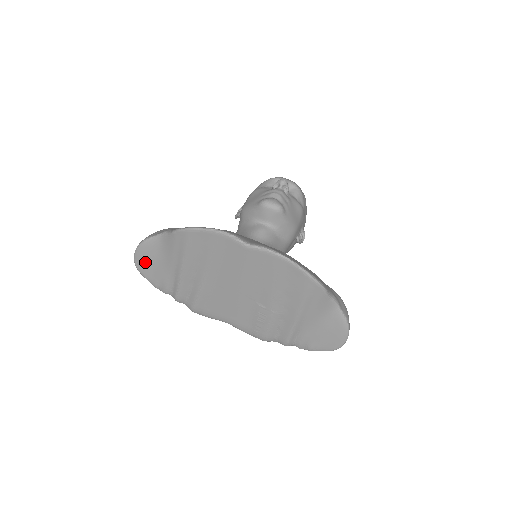
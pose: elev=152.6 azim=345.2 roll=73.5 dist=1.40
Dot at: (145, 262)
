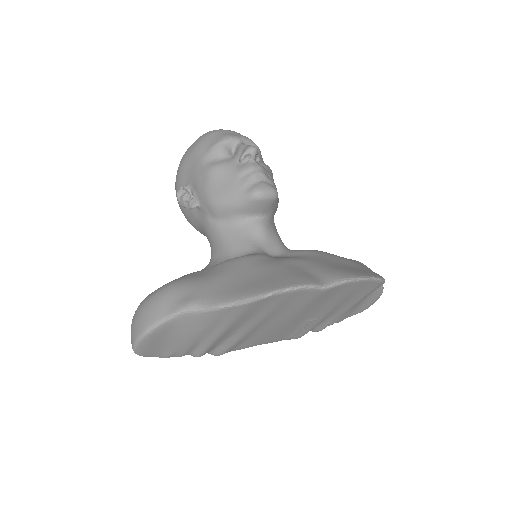
Dot at: (153, 345)
